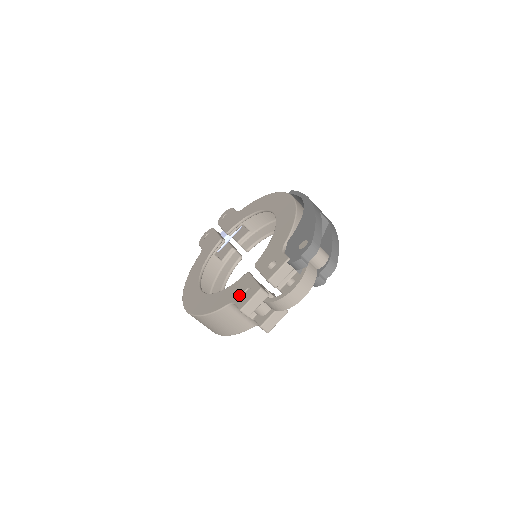
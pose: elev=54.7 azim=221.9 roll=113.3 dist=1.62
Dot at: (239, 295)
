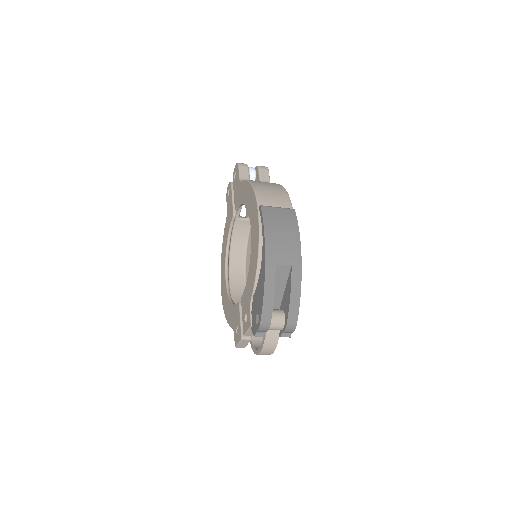
Dot at: (235, 328)
